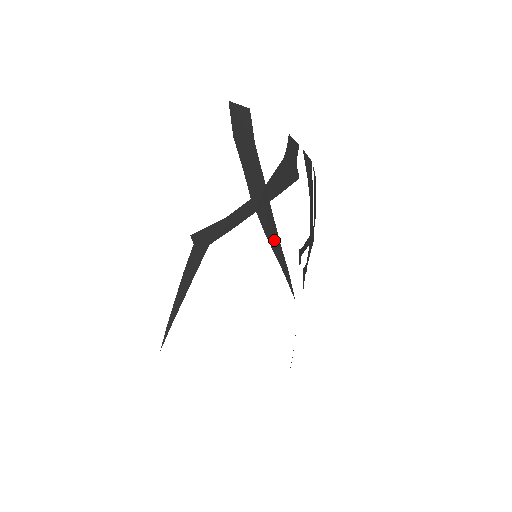
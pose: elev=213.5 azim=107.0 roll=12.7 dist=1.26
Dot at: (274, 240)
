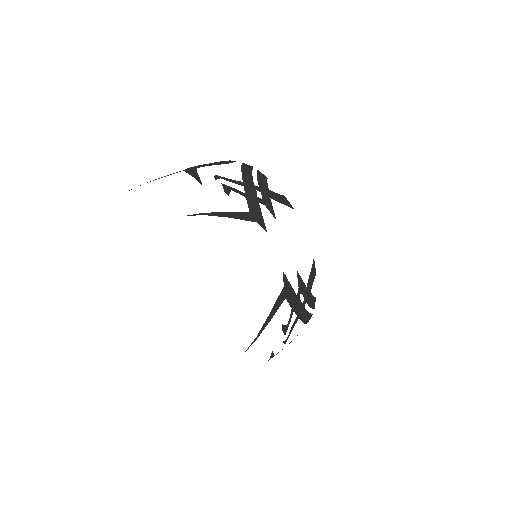
Dot at: (192, 173)
